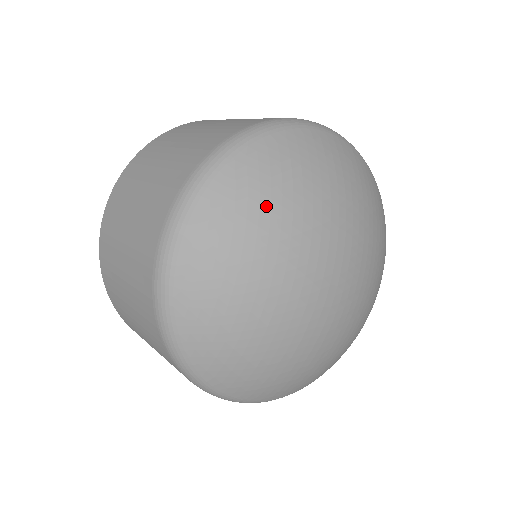
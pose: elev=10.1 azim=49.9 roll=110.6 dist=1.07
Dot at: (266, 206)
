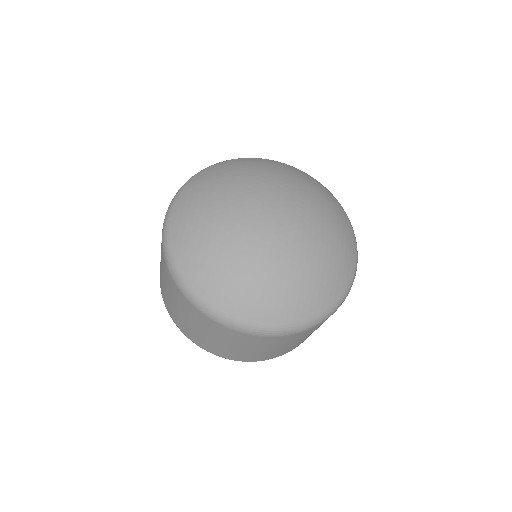
Dot at: (219, 180)
